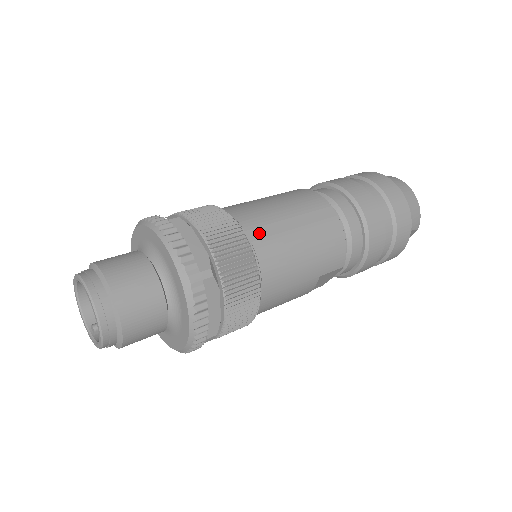
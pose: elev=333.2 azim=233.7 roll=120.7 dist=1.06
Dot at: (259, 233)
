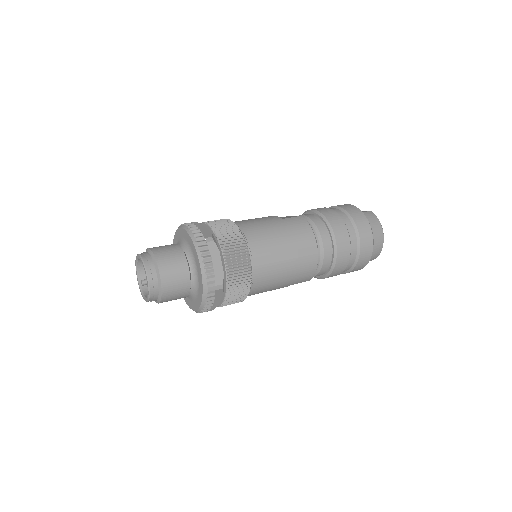
Dot at: (261, 261)
